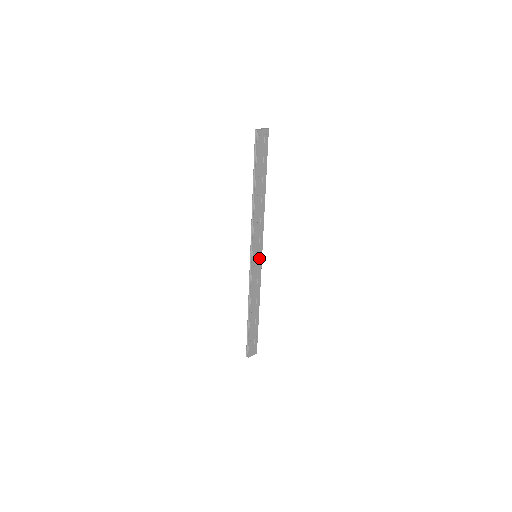
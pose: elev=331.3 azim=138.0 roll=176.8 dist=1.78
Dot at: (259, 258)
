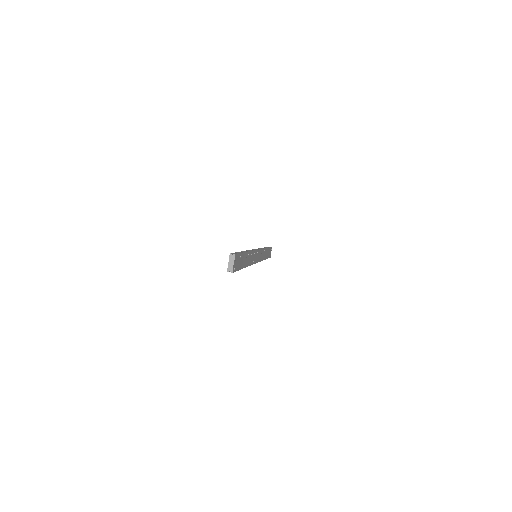
Dot at: (258, 253)
